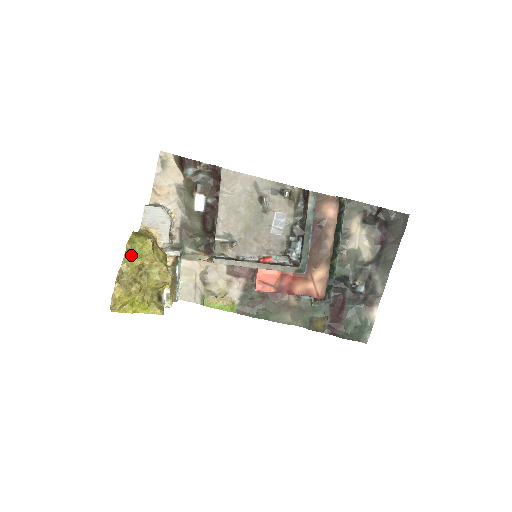
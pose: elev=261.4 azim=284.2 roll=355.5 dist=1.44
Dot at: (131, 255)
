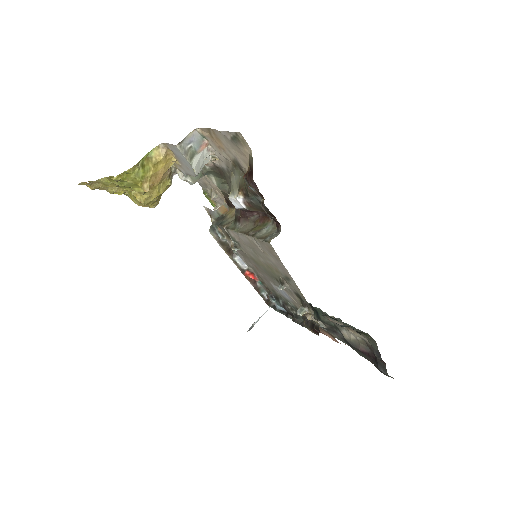
Dot at: (115, 182)
